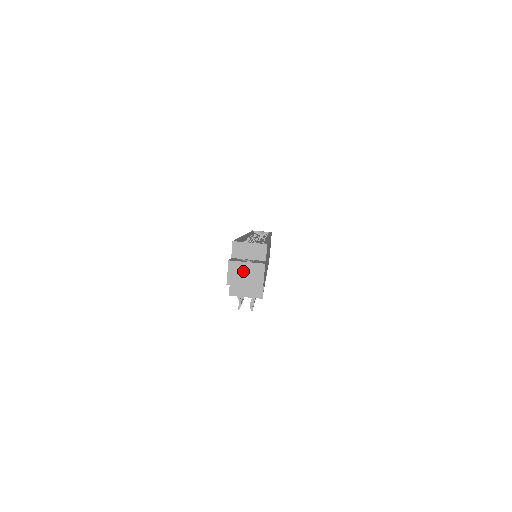
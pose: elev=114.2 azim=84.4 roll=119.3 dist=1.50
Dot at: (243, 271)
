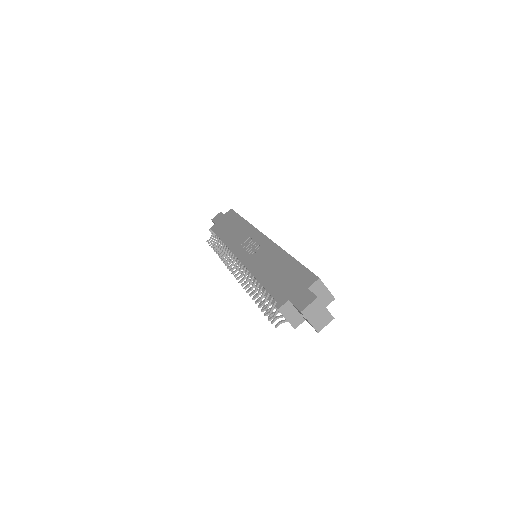
Dot at: (319, 312)
